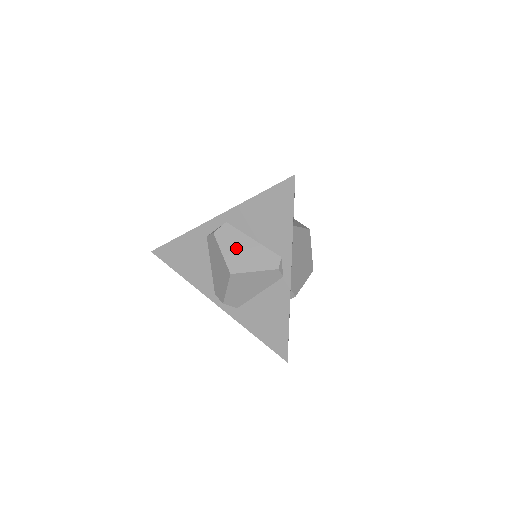
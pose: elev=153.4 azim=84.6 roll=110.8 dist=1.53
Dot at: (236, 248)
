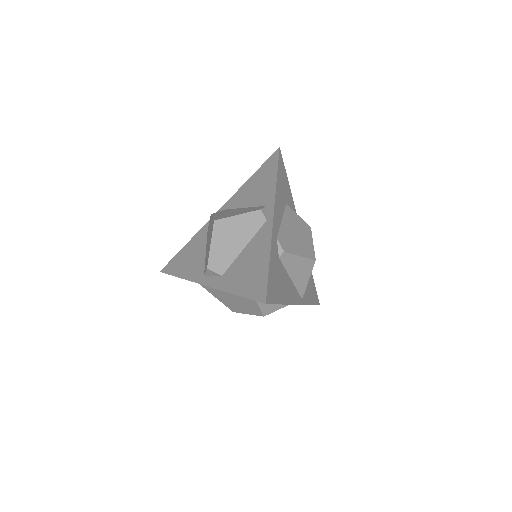
Dot at: (227, 213)
